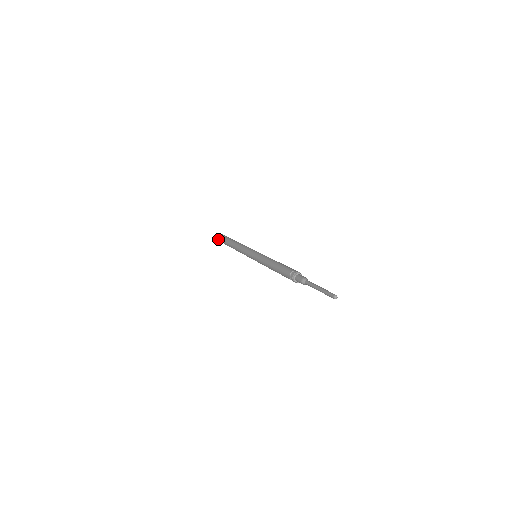
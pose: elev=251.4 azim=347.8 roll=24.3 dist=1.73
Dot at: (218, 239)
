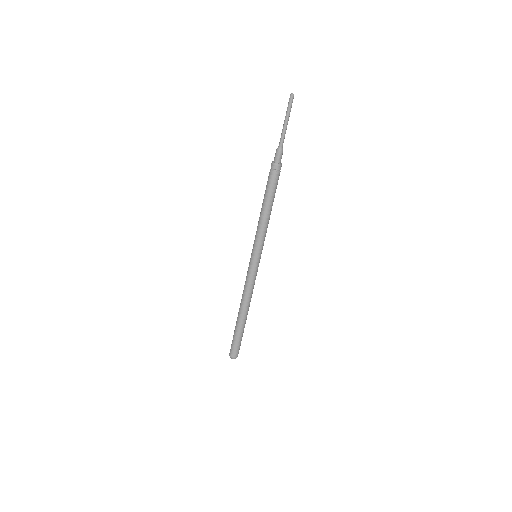
Dot at: (232, 351)
